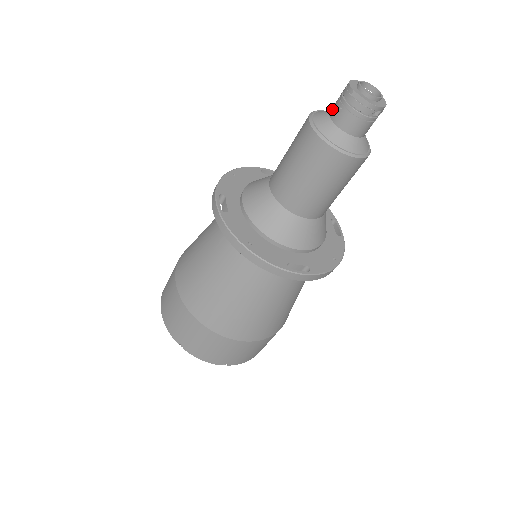
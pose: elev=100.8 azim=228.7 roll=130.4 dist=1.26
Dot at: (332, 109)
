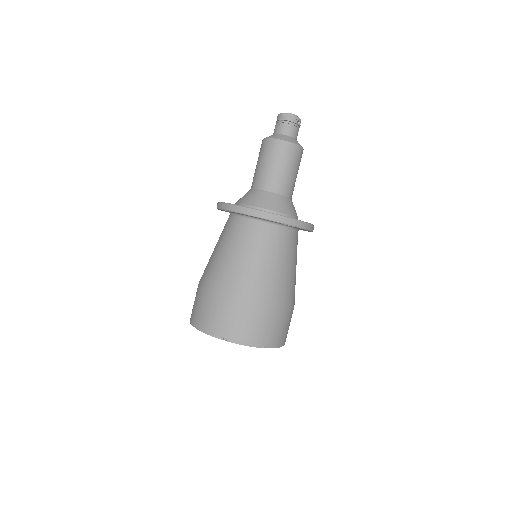
Dot at: (274, 130)
